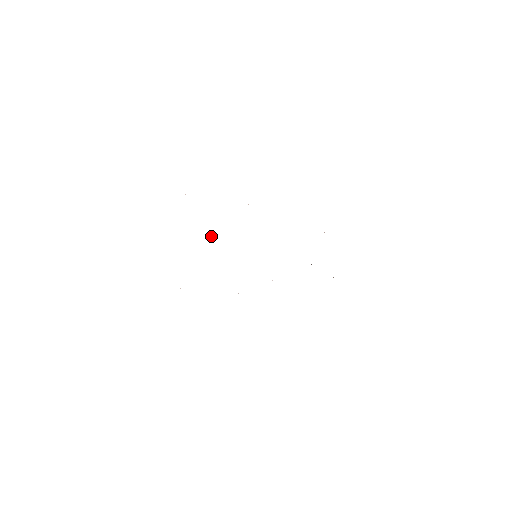
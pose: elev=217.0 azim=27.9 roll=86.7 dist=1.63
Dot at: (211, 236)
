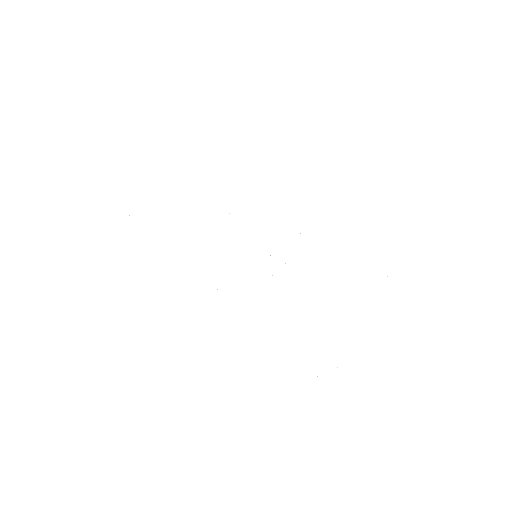
Dot at: occluded
